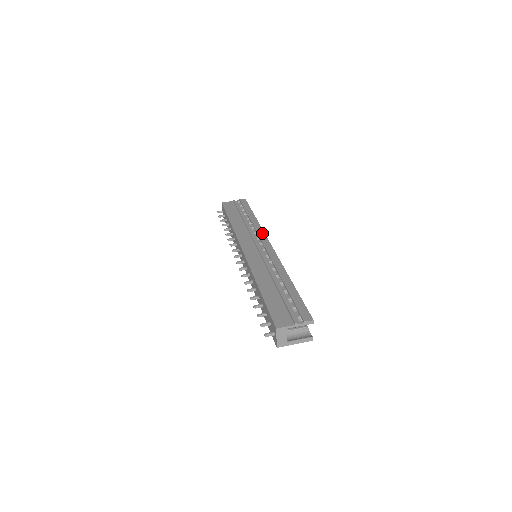
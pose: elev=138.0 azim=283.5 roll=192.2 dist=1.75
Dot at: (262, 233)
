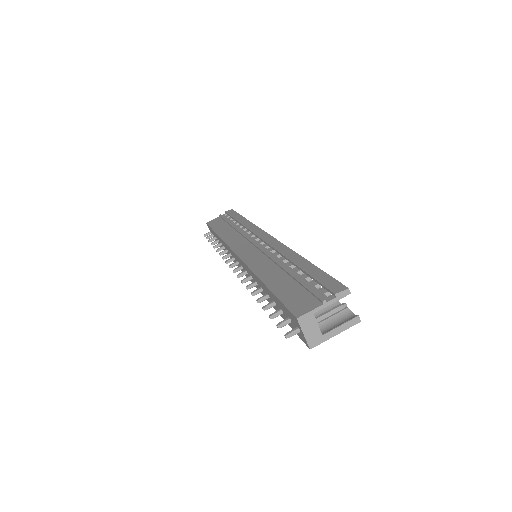
Dot at: (256, 229)
